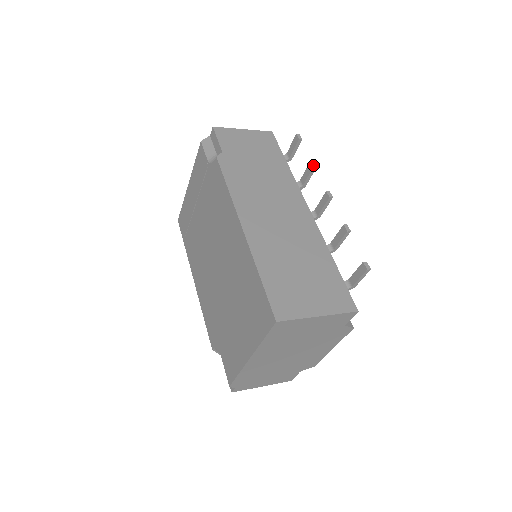
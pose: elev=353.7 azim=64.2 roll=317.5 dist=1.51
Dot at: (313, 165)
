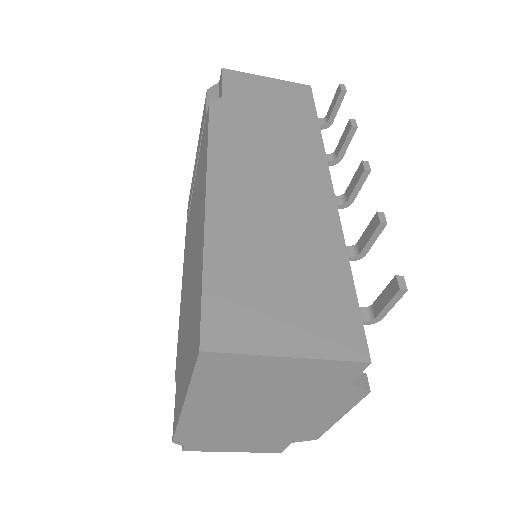
Dot at: (352, 124)
